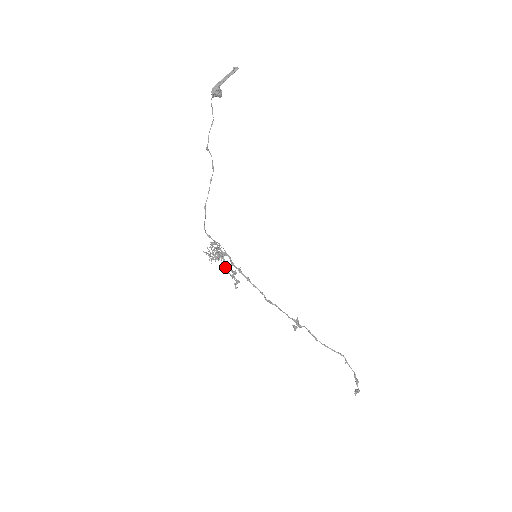
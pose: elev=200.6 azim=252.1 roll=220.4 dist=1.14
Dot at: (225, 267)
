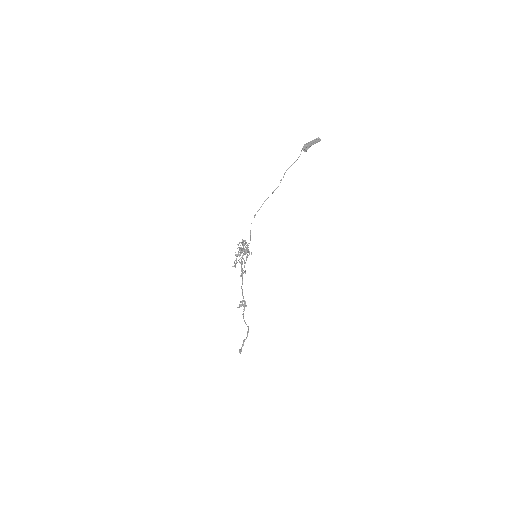
Dot at: occluded
